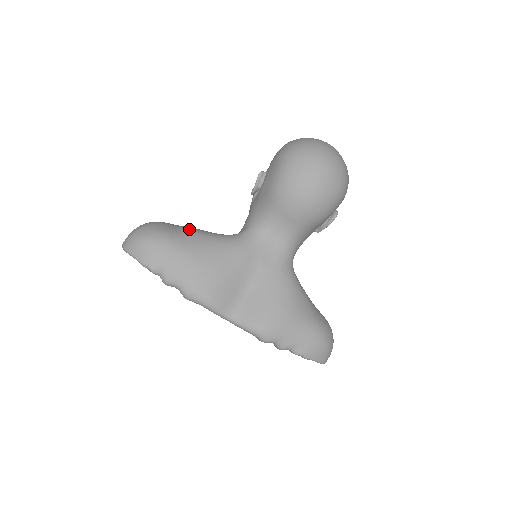
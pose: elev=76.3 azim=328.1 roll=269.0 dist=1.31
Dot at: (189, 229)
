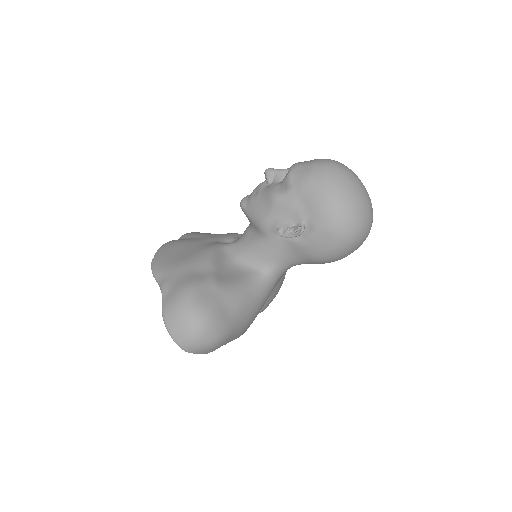
Dot at: (236, 304)
